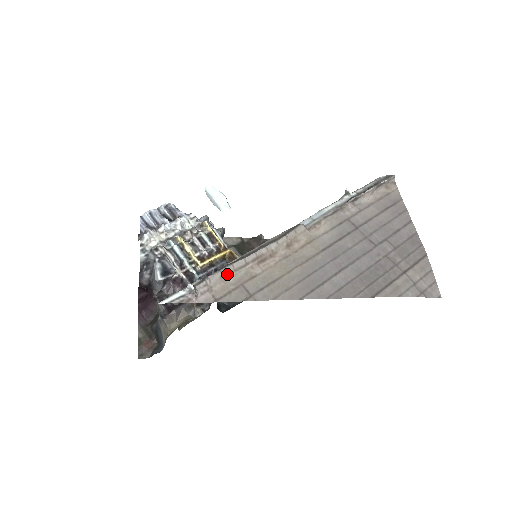
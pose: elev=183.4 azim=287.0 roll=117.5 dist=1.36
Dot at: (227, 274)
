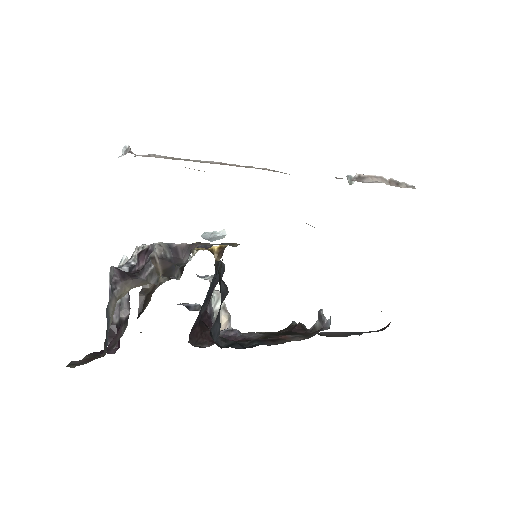
Dot at: occluded
